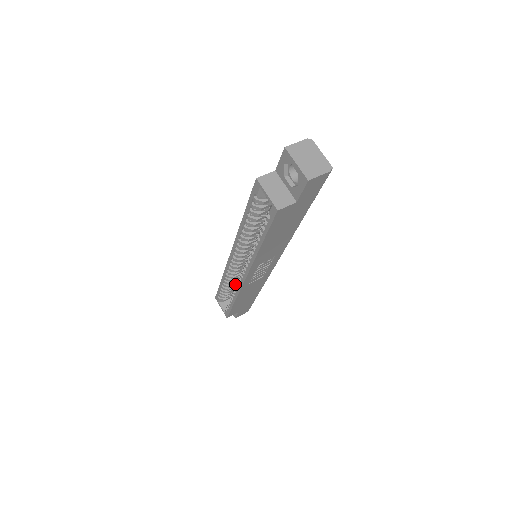
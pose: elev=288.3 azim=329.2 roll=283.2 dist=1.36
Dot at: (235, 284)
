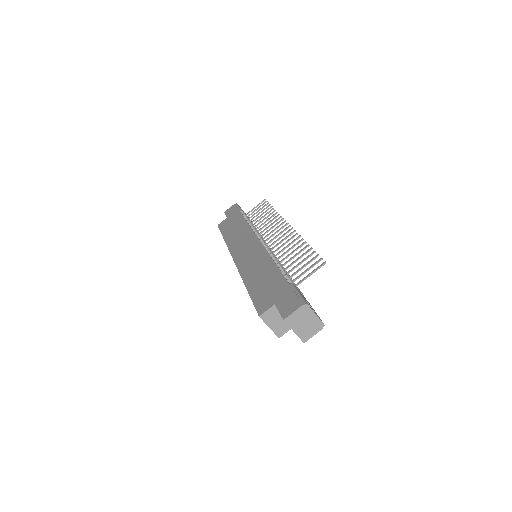
Dot at: occluded
